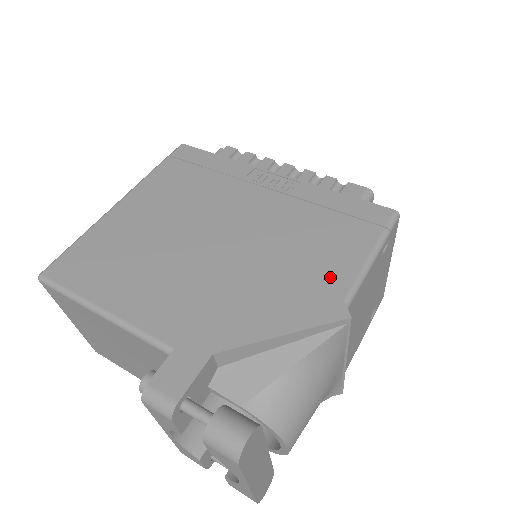
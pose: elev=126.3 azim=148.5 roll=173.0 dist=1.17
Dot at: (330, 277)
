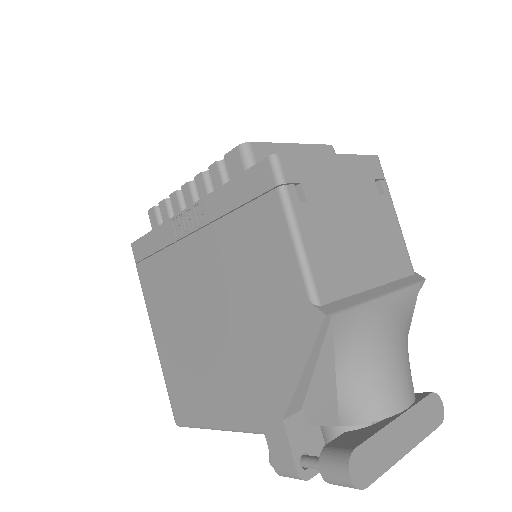
Dot at: (286, 286)
